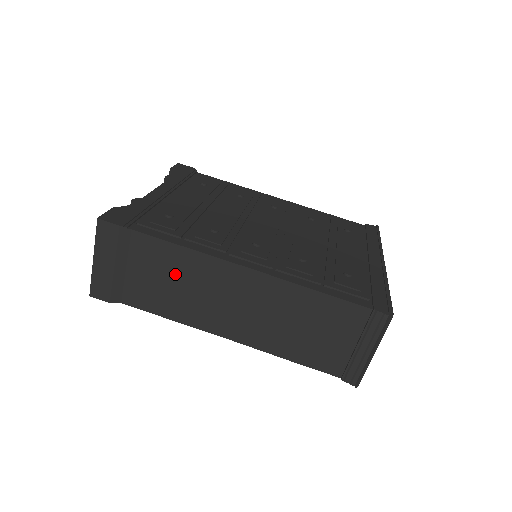
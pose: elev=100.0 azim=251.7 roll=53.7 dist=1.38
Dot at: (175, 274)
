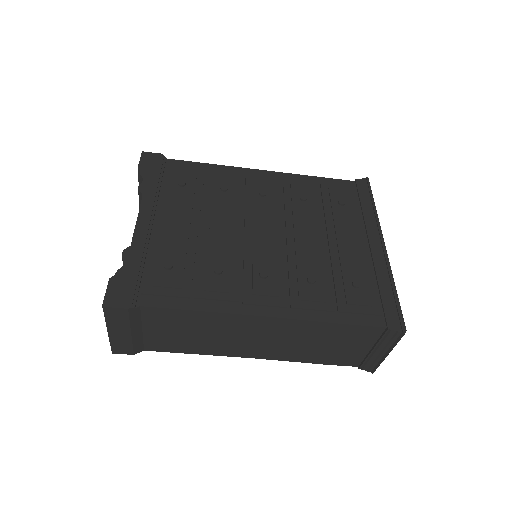
Dot at: (193, 328)
